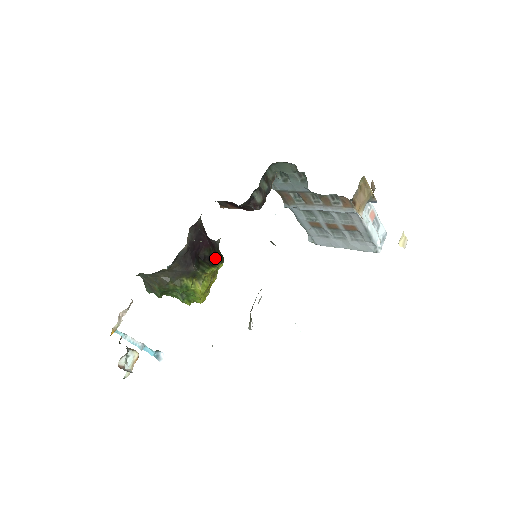
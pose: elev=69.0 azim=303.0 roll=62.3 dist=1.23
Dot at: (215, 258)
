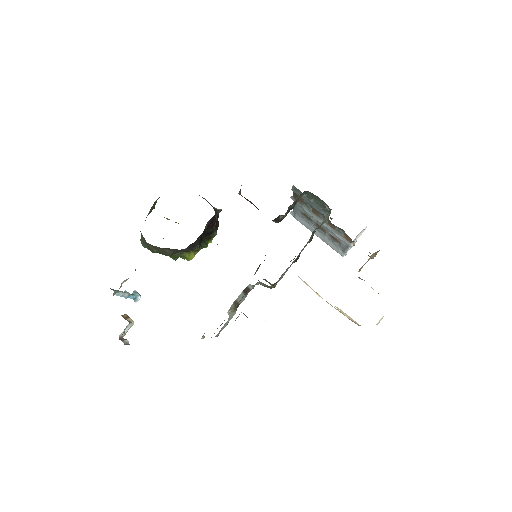
Dot at: (214, 231)
